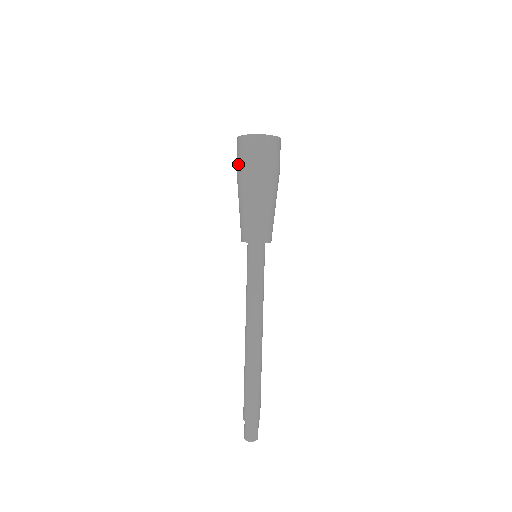
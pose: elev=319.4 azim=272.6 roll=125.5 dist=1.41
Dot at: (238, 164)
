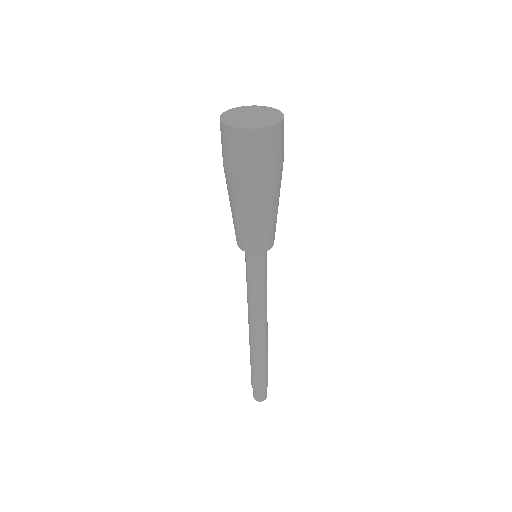
Dot at: (235, 166)
